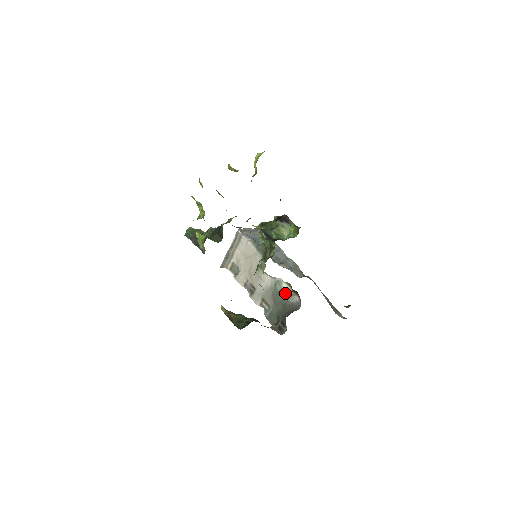
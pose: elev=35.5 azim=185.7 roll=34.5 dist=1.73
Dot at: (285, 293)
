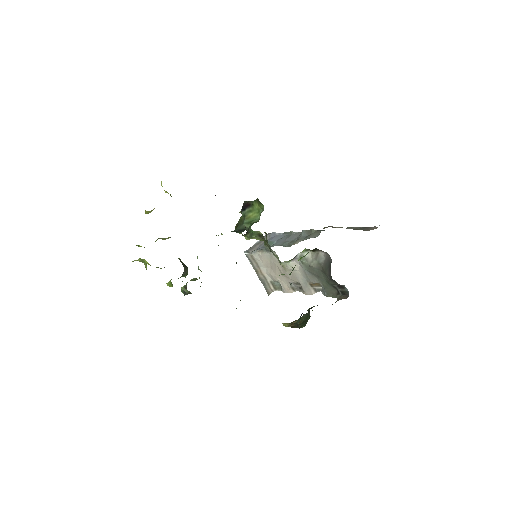
Dot at: (312, 260)
